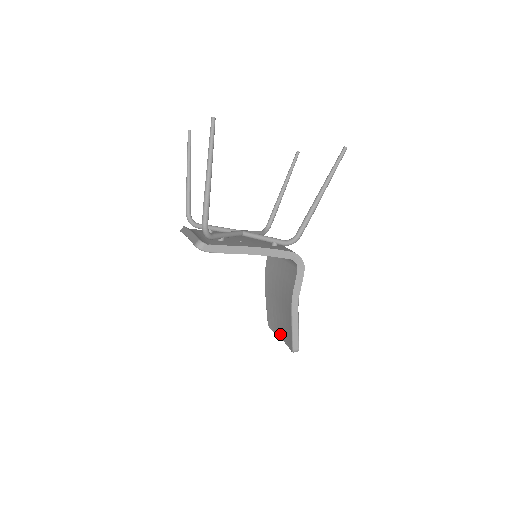
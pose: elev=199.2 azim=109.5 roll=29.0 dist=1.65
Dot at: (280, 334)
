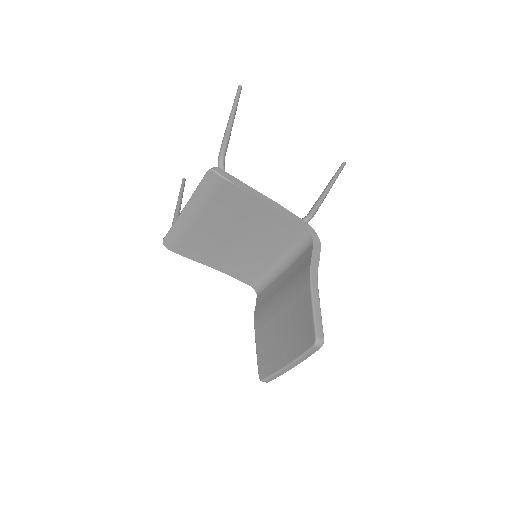
Dot at: (285, 359)
